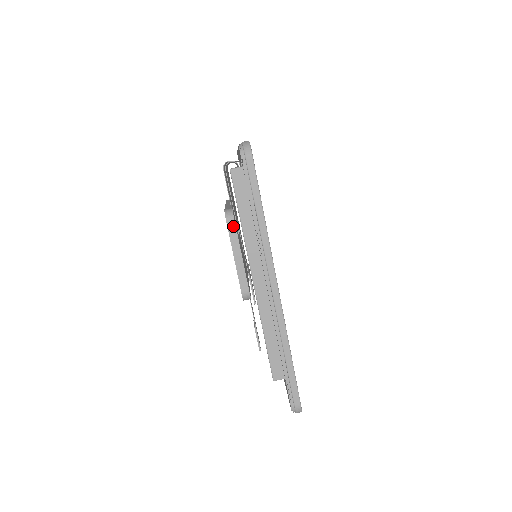
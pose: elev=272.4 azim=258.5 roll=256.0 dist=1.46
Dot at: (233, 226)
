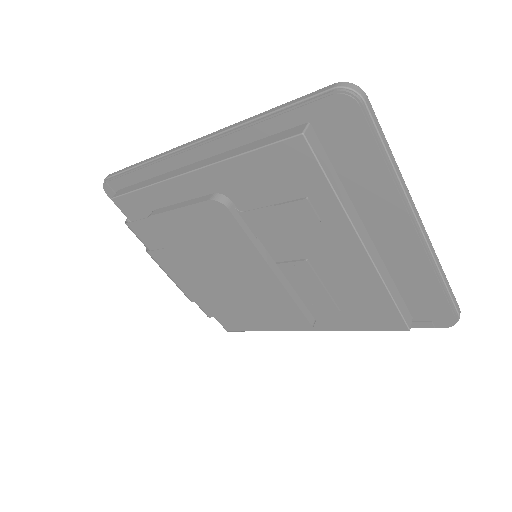
Dot at: (156, 211)
